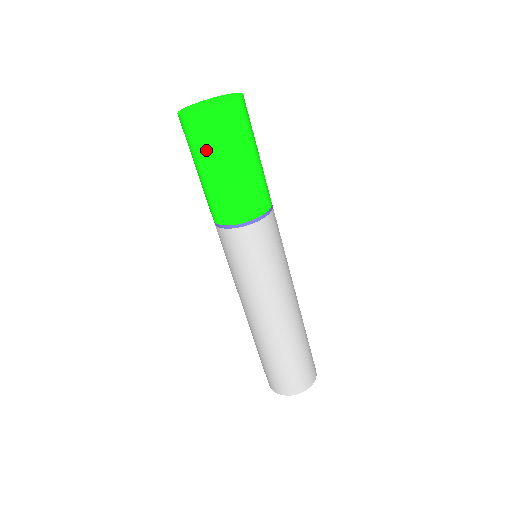
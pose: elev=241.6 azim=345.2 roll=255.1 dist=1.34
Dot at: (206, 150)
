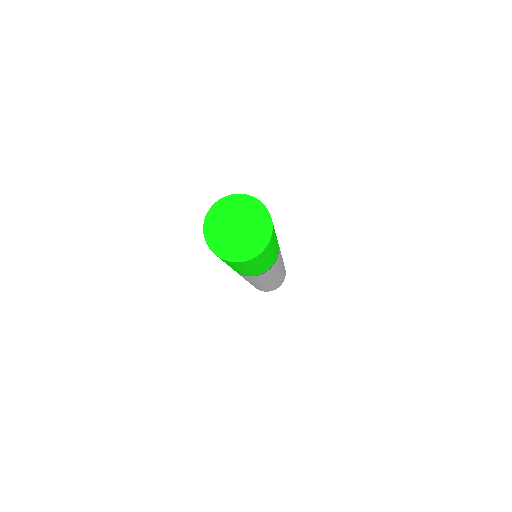
Dot at: occluded
